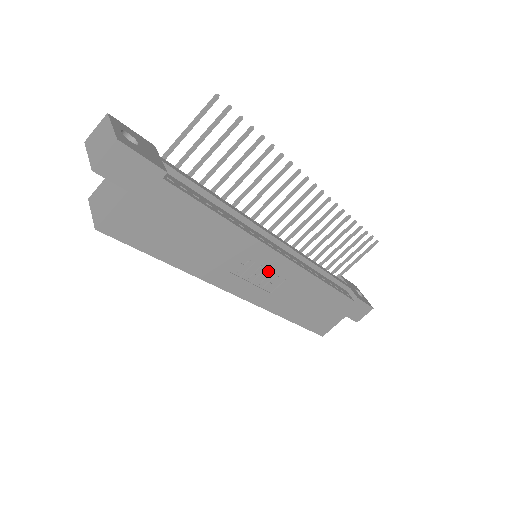
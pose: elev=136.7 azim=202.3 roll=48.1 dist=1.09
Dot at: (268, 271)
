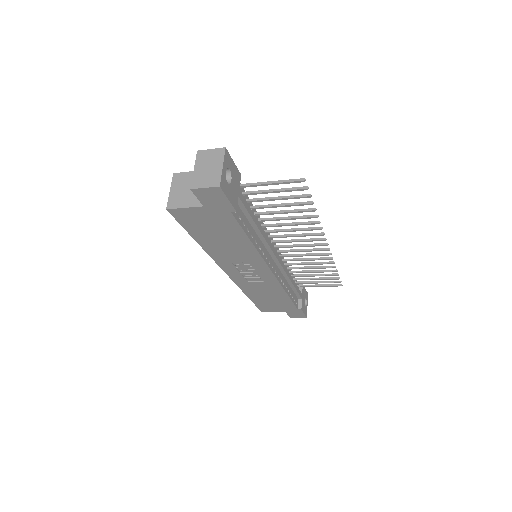
Dot at: (256, 273)
